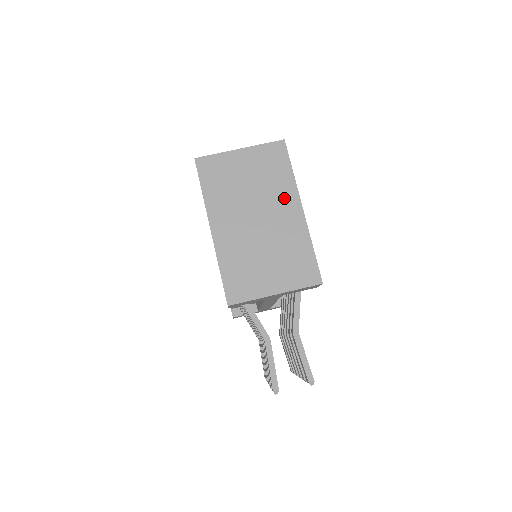
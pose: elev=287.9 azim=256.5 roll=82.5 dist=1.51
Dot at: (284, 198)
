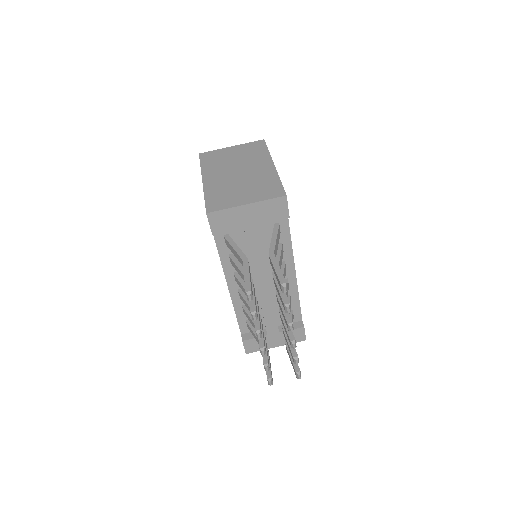
Dot at: (260, 161)
